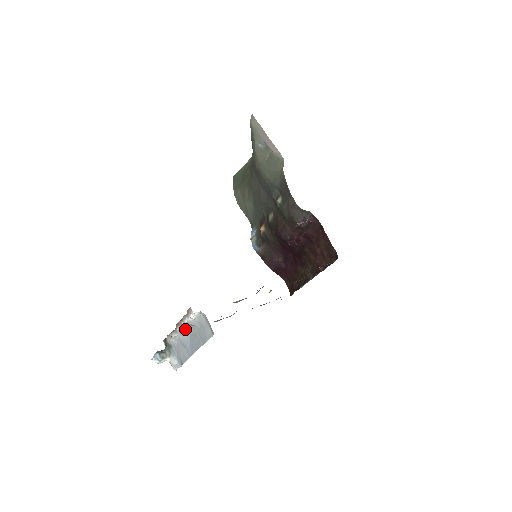
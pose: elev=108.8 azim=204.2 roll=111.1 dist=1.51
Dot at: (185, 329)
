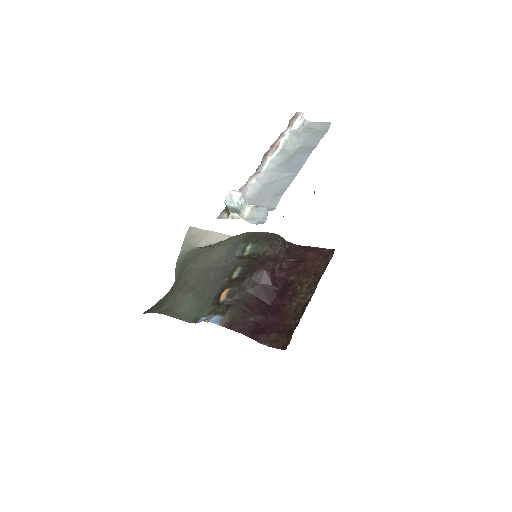
Dot at: (279, 155)
